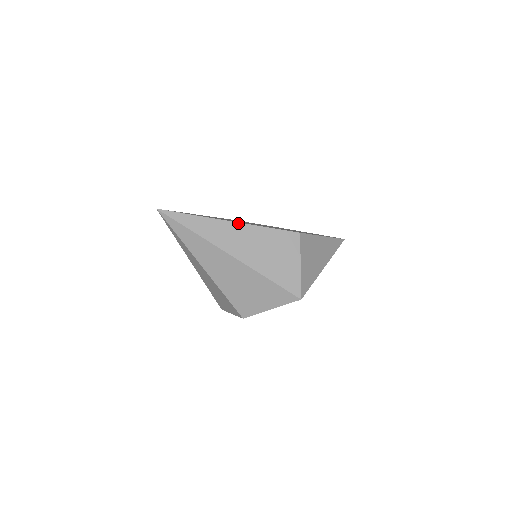
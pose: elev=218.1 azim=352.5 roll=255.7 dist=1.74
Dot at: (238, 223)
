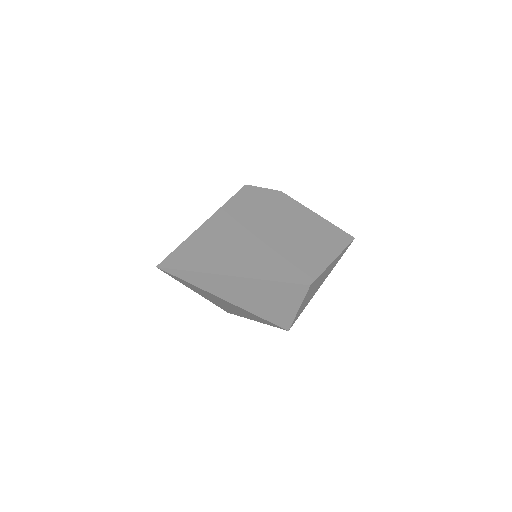
Dot at: (248, 278)
